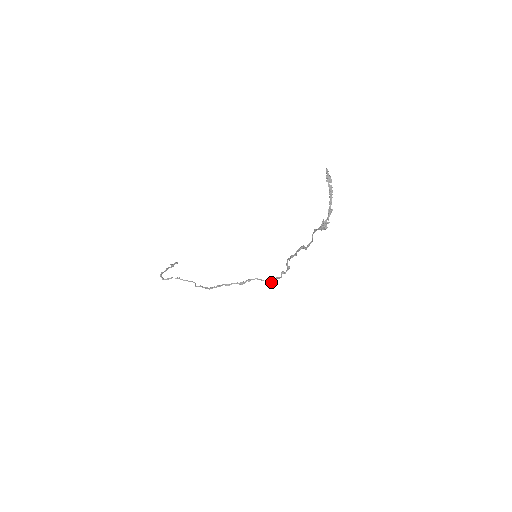
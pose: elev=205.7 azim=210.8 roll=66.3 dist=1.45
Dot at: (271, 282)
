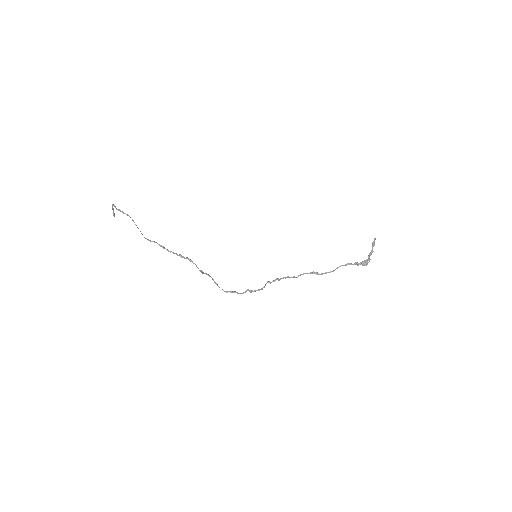
Dot at: (226, 292)
